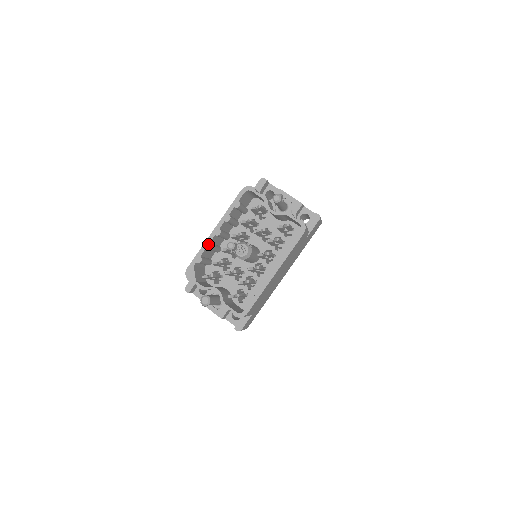
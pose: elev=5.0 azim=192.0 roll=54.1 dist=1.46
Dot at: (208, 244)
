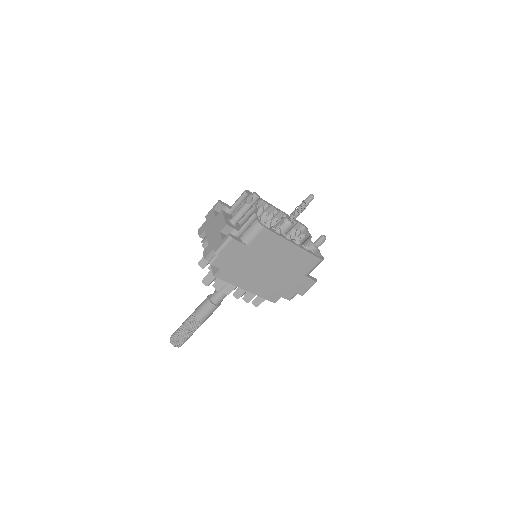
Dot at: (269, 204)
